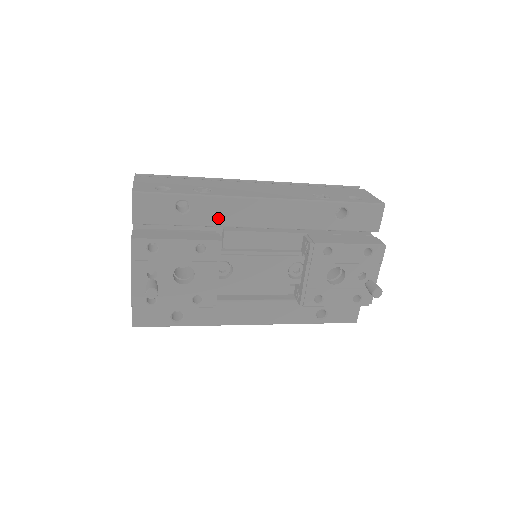
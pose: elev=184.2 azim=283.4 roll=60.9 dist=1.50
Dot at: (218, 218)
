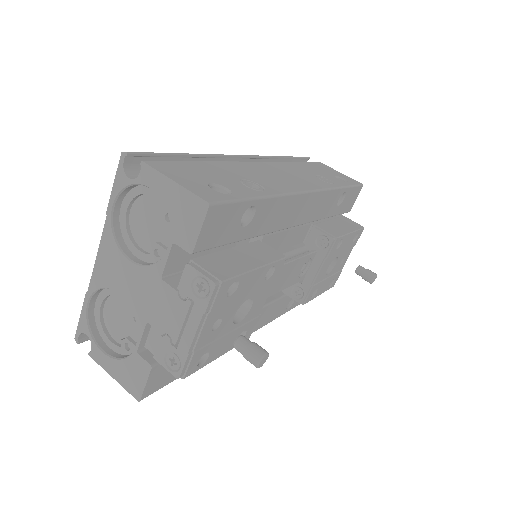
Dot at: (270, 223)
